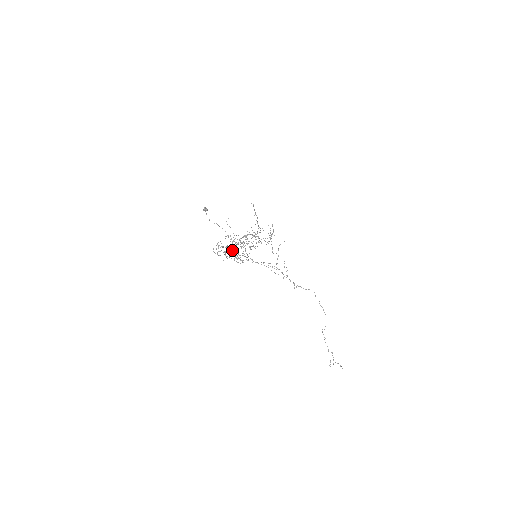
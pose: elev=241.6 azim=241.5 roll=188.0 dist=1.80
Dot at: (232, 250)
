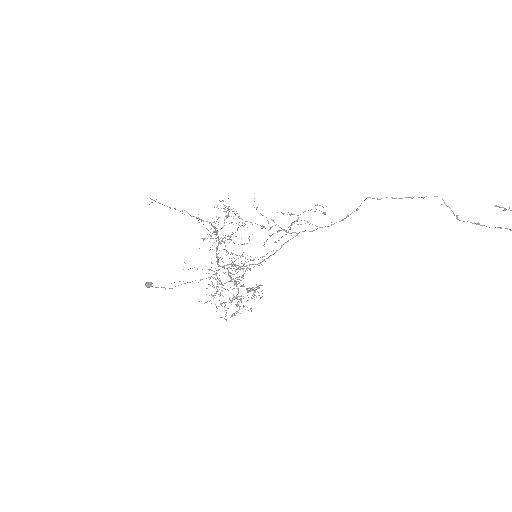
Dot at: occluded
